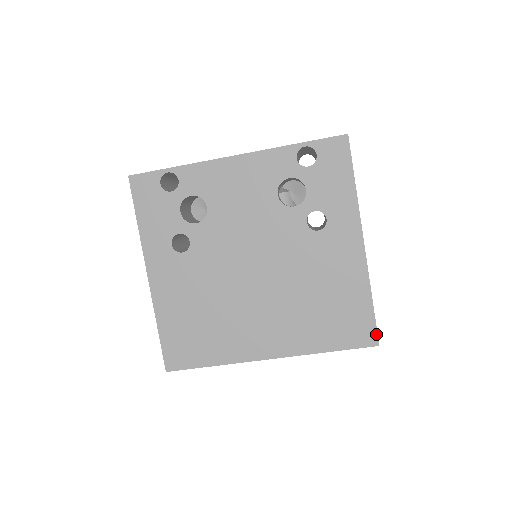
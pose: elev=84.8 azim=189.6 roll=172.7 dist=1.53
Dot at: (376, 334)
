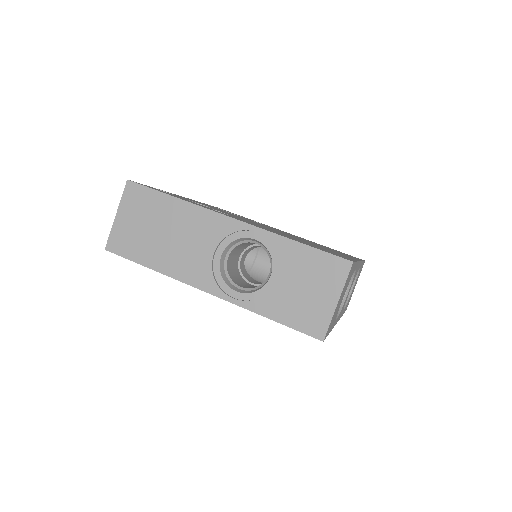
Dot at: occluded
